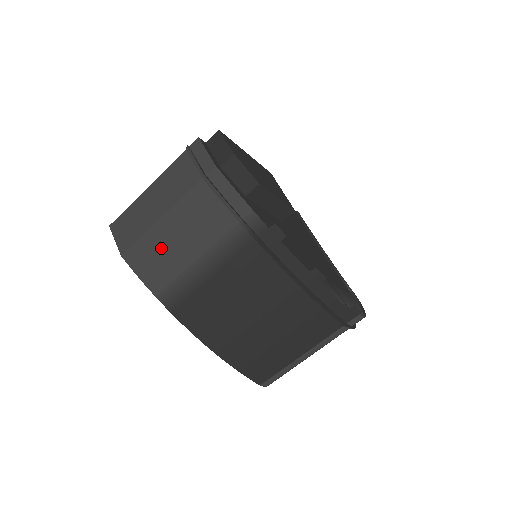
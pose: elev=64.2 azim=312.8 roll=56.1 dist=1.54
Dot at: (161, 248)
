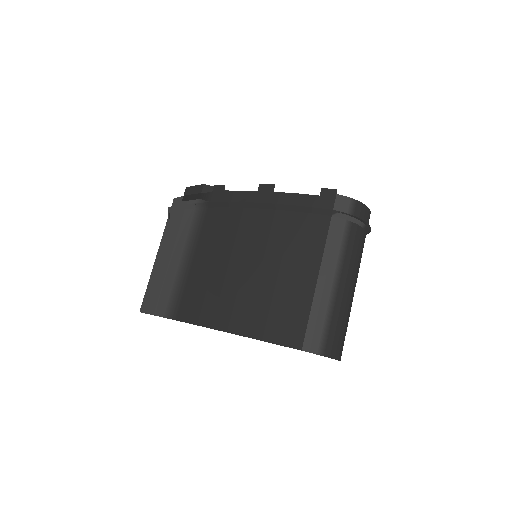
Dot at: (158, 278)
